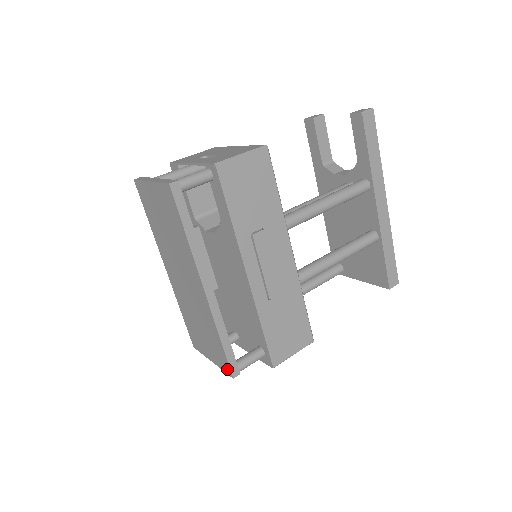
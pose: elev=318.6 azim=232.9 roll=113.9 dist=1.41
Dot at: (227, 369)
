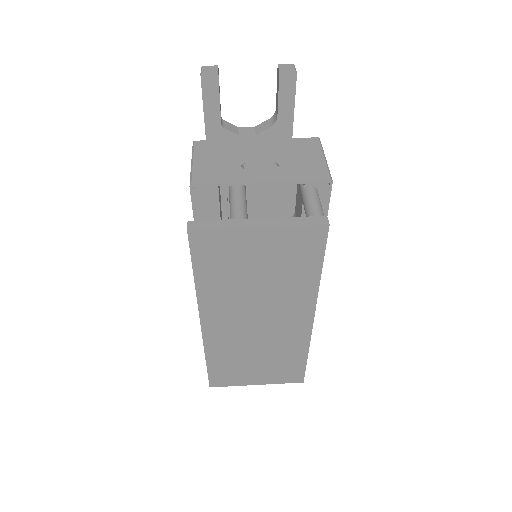
Dot at: (296, 379)
